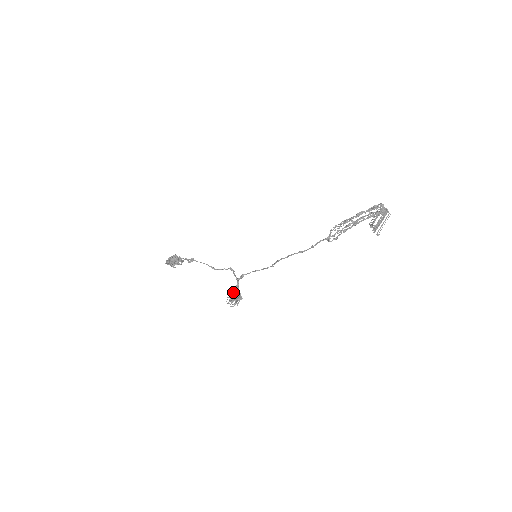
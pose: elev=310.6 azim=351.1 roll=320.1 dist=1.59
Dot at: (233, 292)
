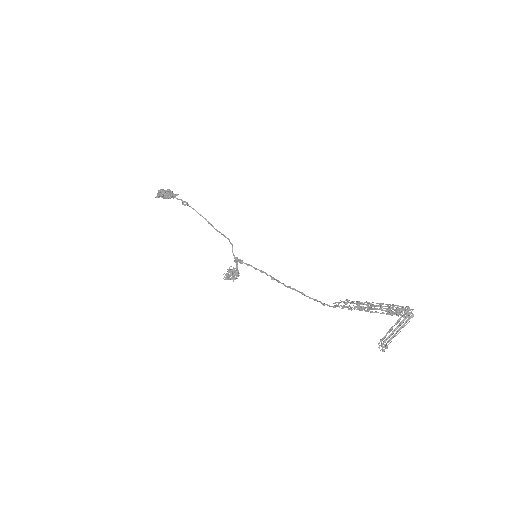
Dot at: (230, 271)
